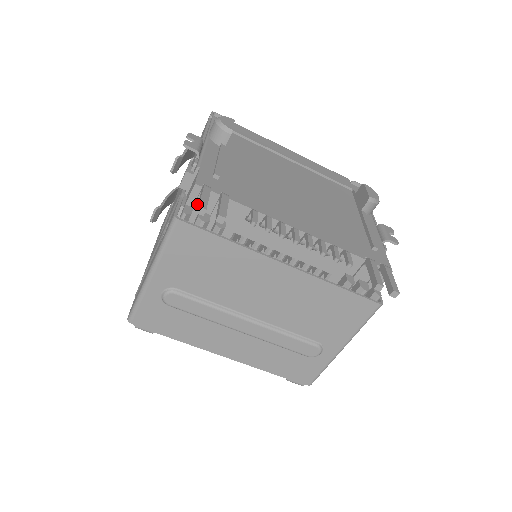
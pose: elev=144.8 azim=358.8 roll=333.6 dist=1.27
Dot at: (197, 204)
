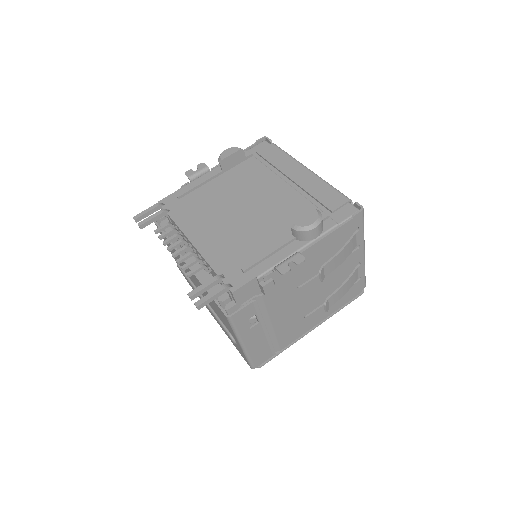
Dot at: occluded
